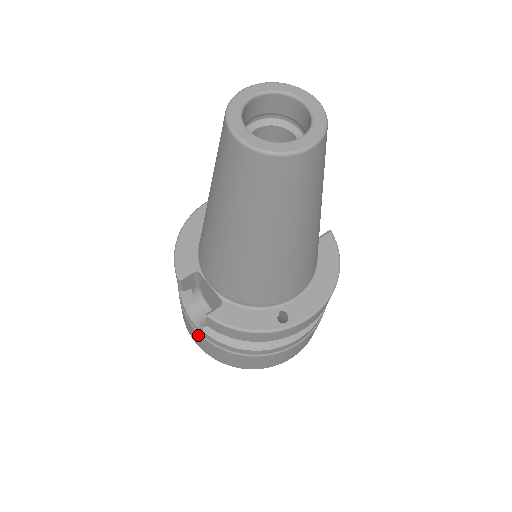
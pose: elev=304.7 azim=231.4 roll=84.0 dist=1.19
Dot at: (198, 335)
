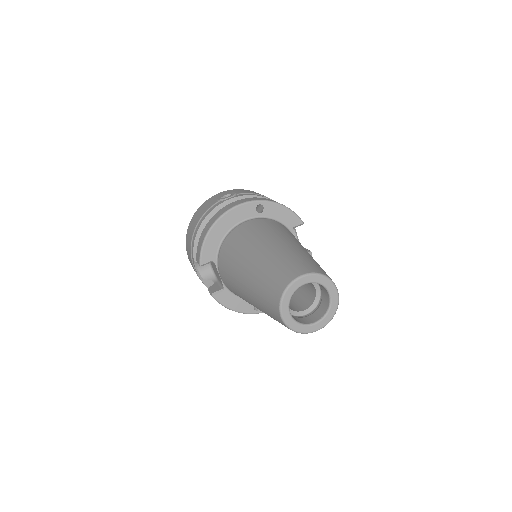
Dot at: occluded
